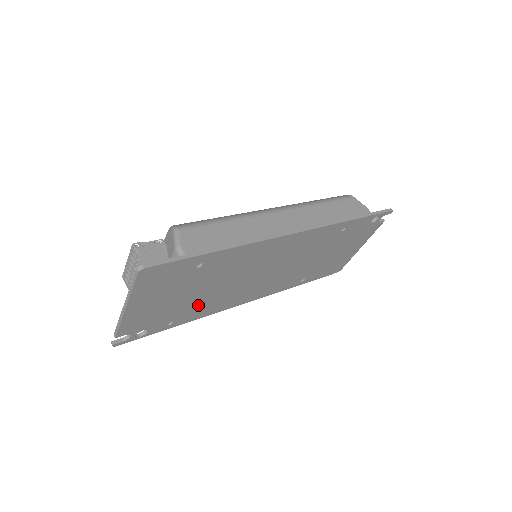
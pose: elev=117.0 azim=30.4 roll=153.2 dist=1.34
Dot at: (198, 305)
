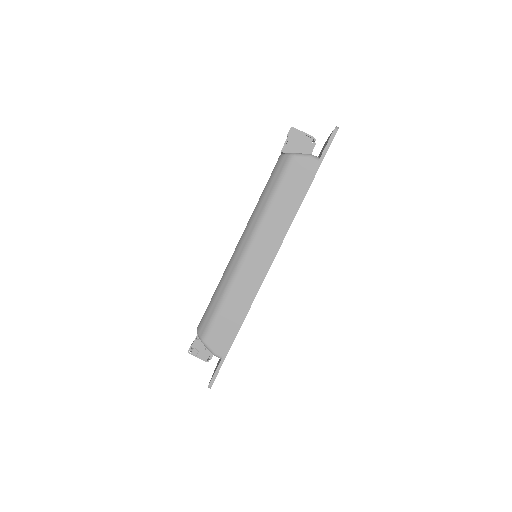
Dot at: occluded
